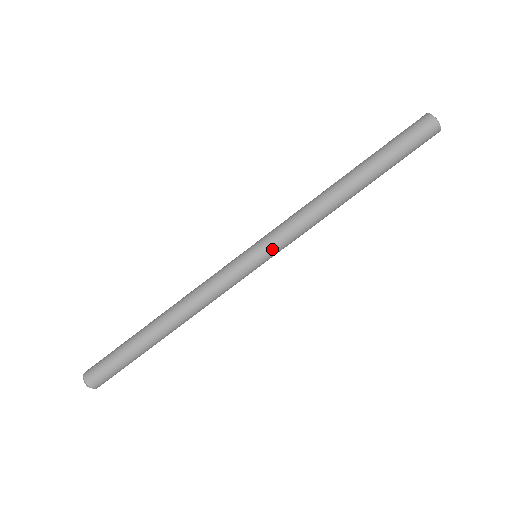
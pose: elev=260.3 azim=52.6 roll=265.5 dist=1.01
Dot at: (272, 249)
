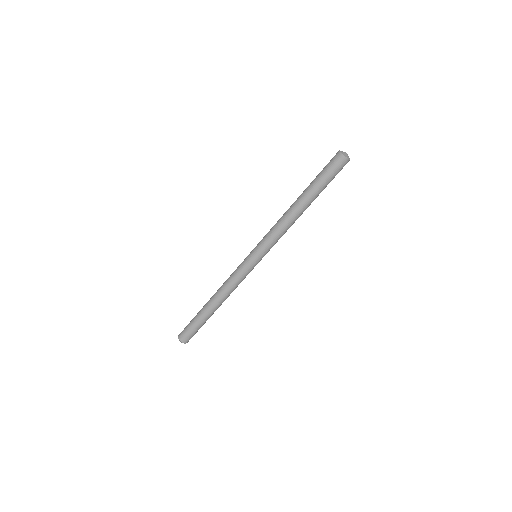
Dot at: (266, 253)
